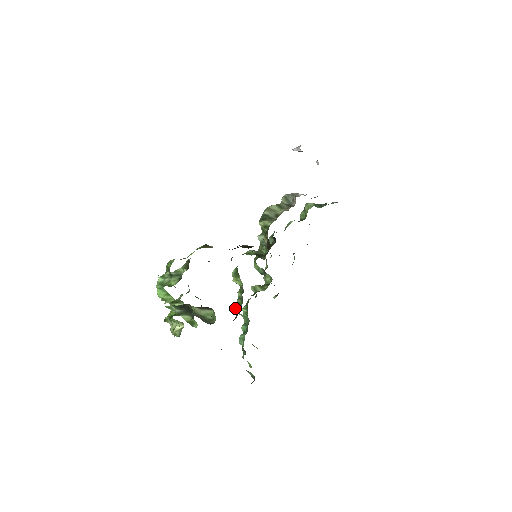
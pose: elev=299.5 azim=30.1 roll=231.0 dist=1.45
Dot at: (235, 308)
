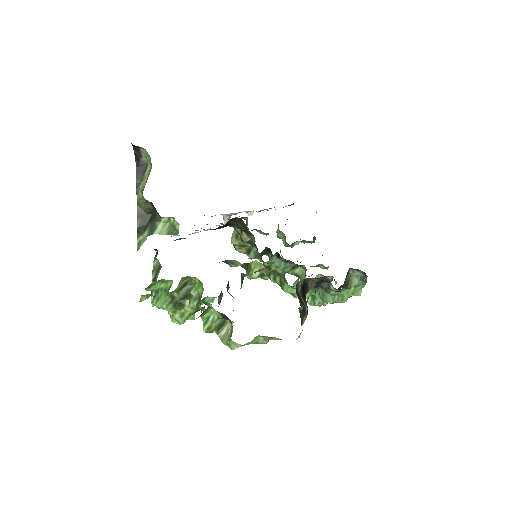
Dot at: (284, 290)
